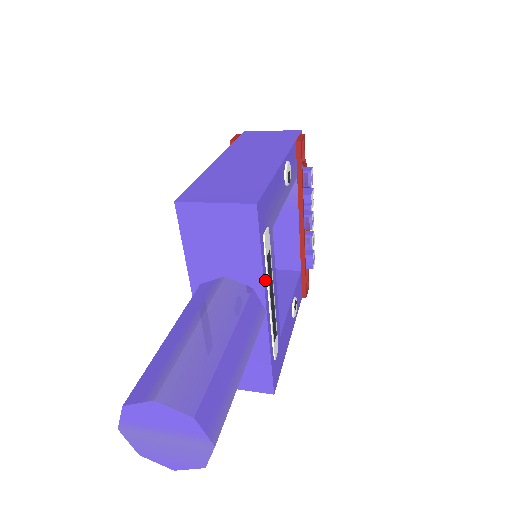
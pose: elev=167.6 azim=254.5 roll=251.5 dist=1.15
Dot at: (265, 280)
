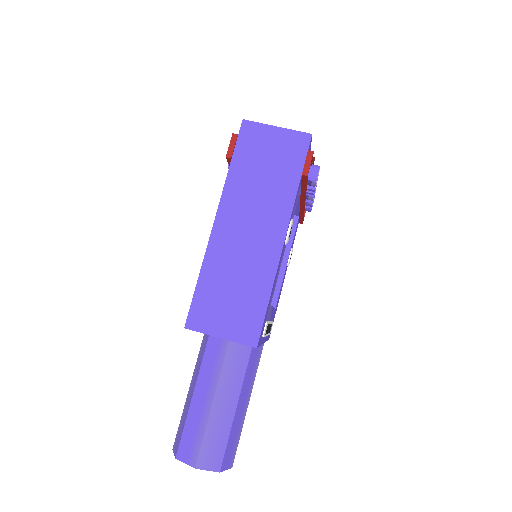
Dot at: (263, 339)
